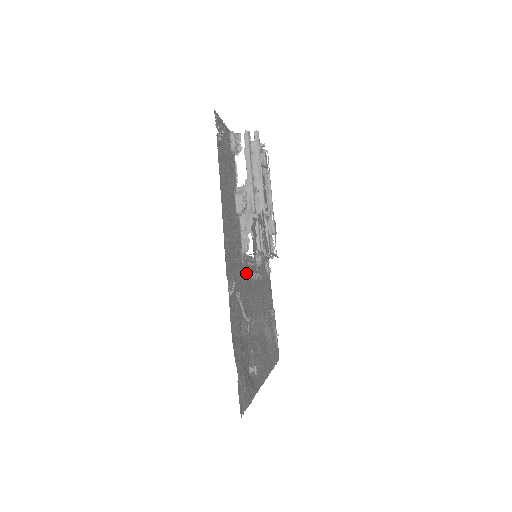
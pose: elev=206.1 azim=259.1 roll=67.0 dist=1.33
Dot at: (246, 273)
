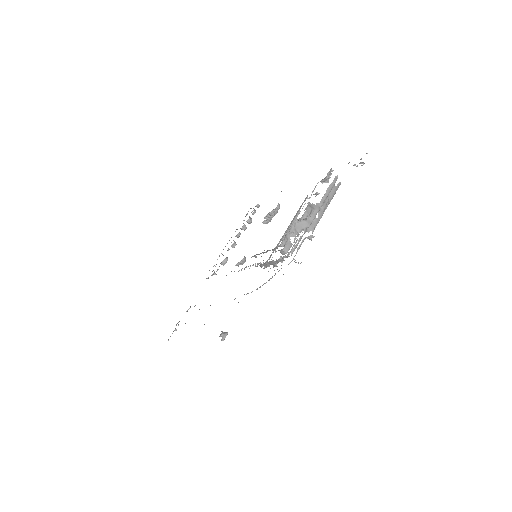
Dot at: (263, 260)
